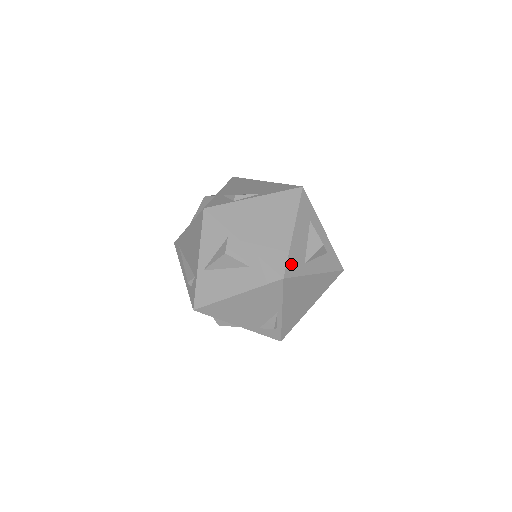
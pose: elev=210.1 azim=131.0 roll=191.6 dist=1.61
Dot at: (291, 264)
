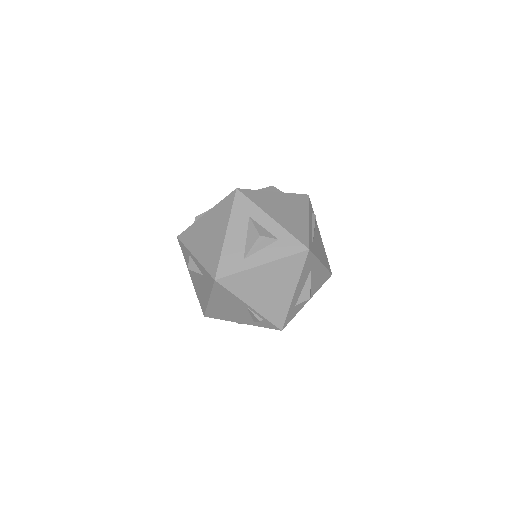
Dot at: (224, 265)
